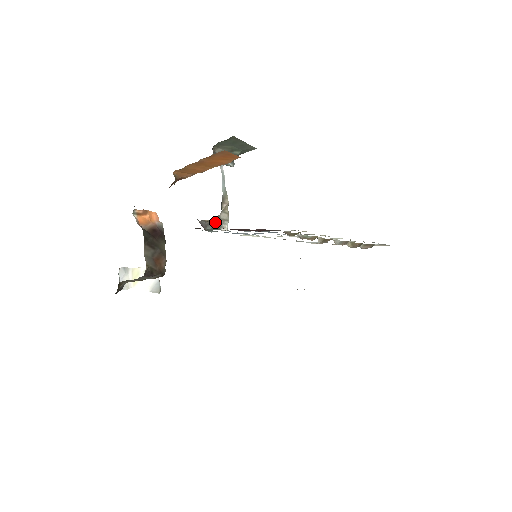
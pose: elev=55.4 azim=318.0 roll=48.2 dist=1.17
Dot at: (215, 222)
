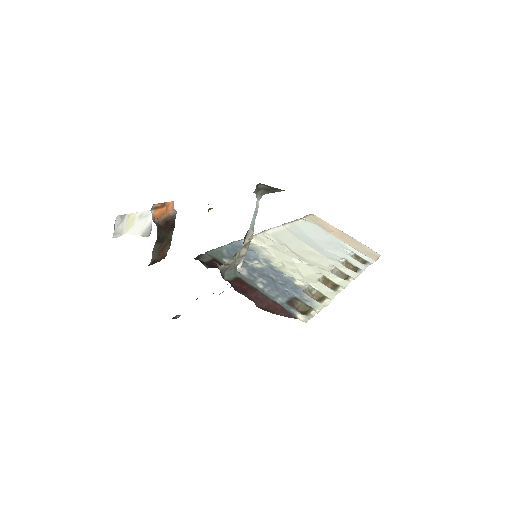
Dot at: (234, 263)
